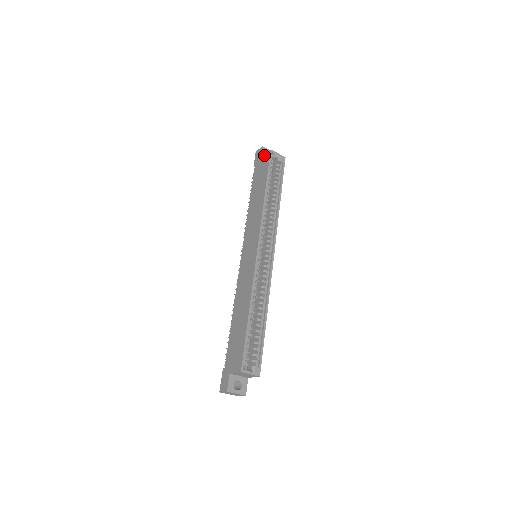
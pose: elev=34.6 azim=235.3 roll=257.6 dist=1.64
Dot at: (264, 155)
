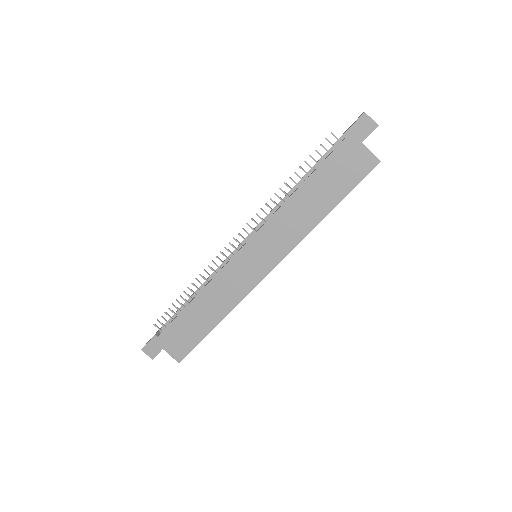
Dot at: (368, 151)
